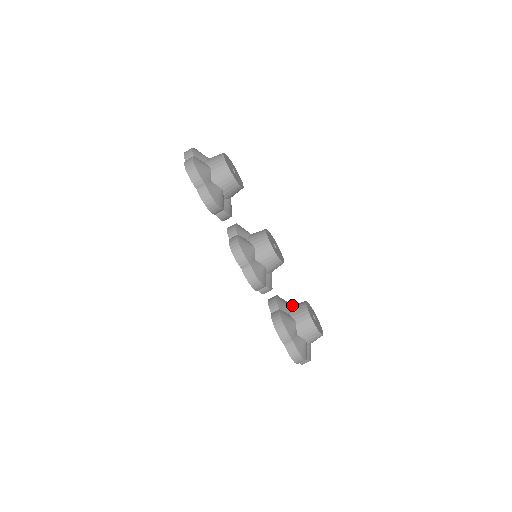
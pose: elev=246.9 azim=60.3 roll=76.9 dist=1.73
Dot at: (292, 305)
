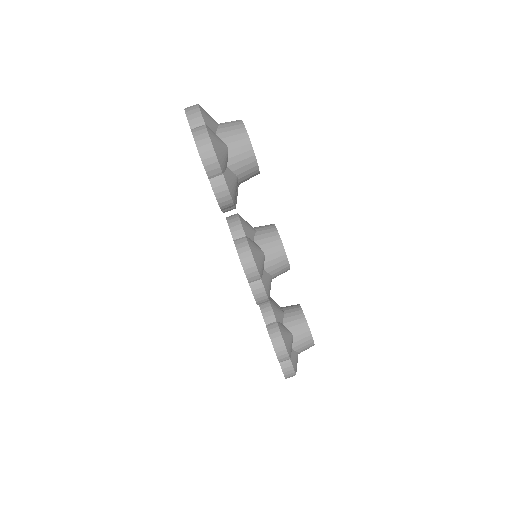
Dot at: (285, 310)
